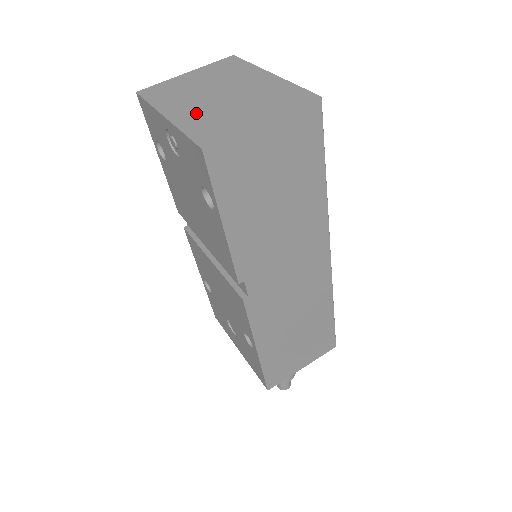
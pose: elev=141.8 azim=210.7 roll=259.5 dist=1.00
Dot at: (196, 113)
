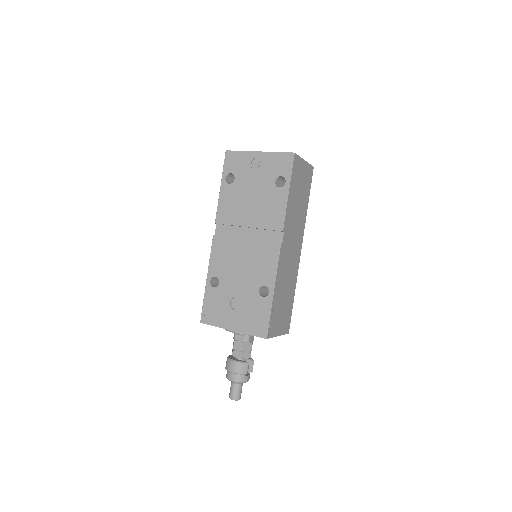
Dot at: occluded
